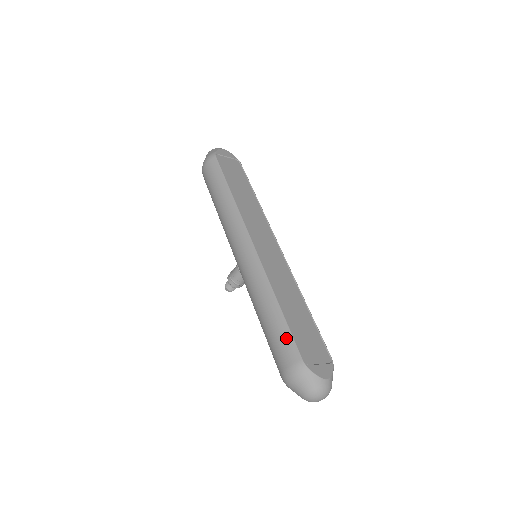
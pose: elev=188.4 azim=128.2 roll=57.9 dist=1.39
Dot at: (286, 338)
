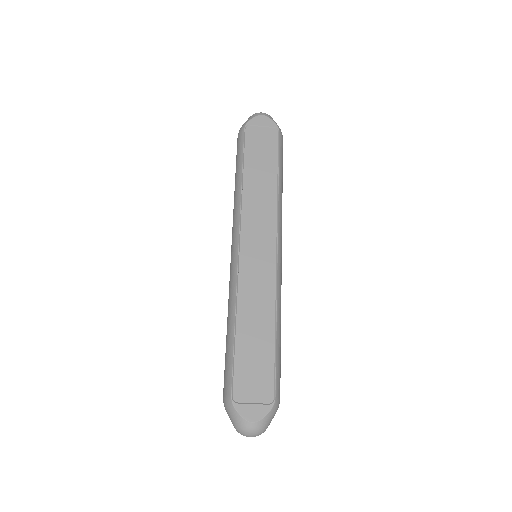
Dot at: (228, 367)
